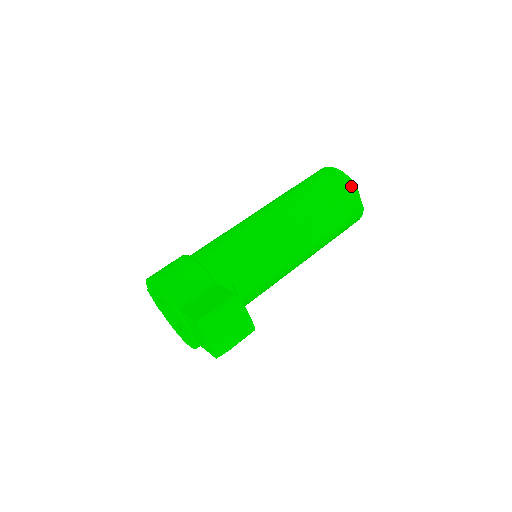
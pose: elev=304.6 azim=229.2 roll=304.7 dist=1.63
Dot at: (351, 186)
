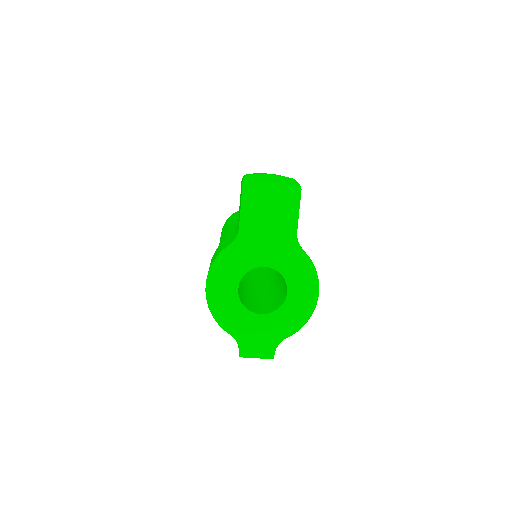
Dot at: occluded
